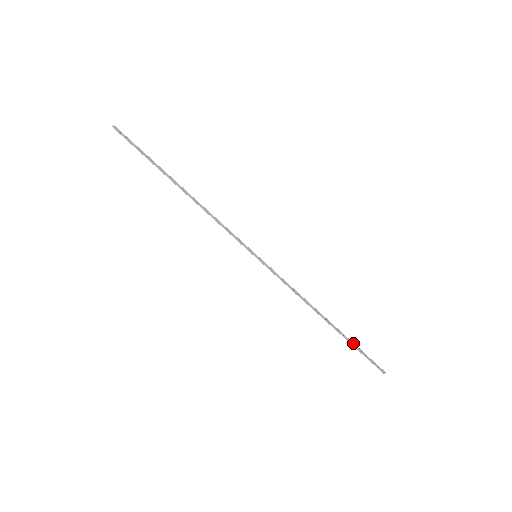
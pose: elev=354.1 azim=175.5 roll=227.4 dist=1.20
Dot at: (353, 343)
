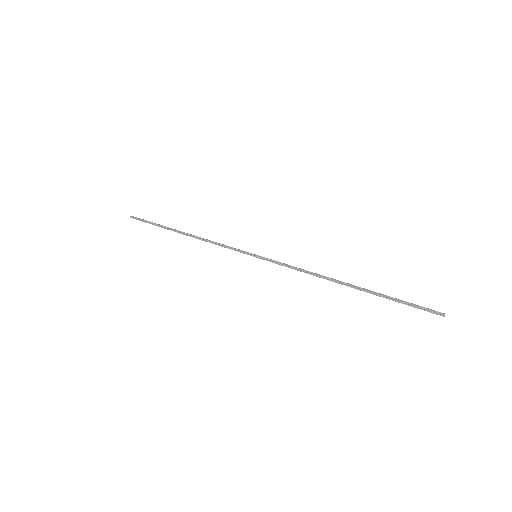
Dot at: (386, 296)
